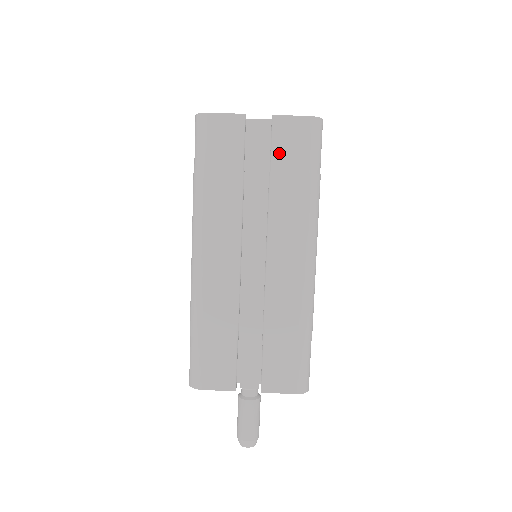
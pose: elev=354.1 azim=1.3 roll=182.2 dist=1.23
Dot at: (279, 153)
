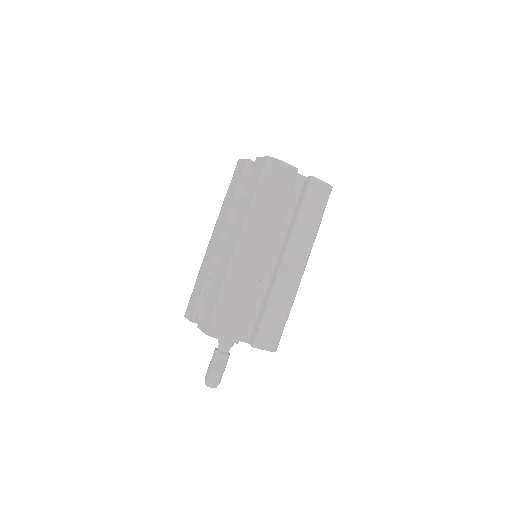
Dot at: (251, 179)
